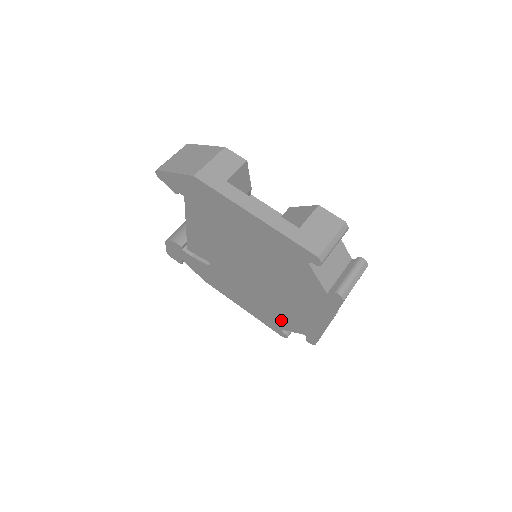
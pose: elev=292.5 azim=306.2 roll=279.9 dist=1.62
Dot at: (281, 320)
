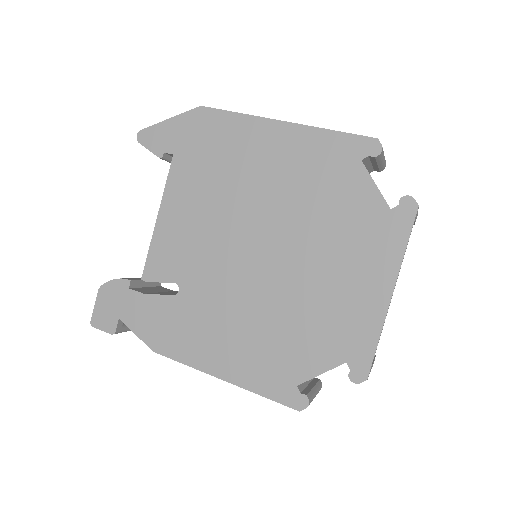
Dot at: (301, 352)
